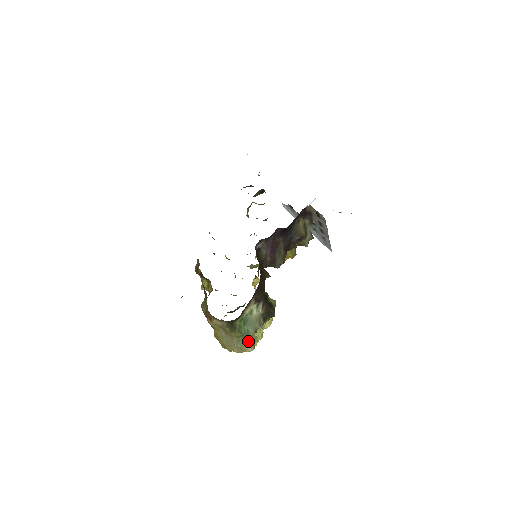
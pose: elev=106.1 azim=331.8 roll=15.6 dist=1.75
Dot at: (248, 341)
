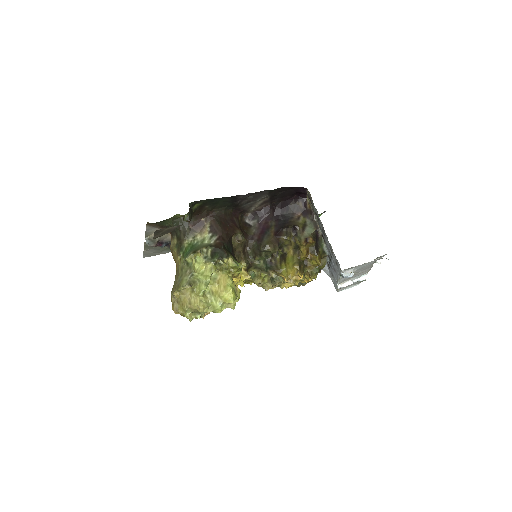
Dot at: (188, 277)
